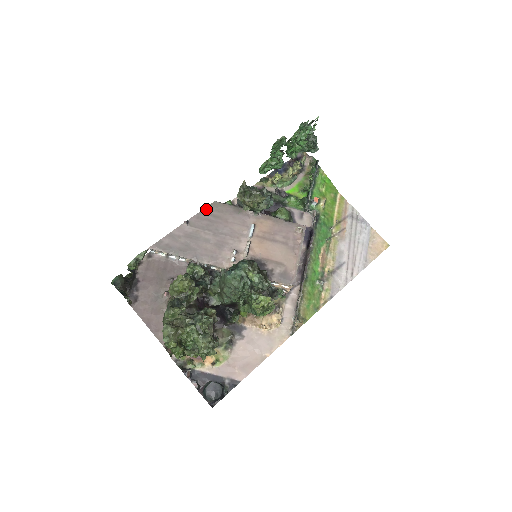
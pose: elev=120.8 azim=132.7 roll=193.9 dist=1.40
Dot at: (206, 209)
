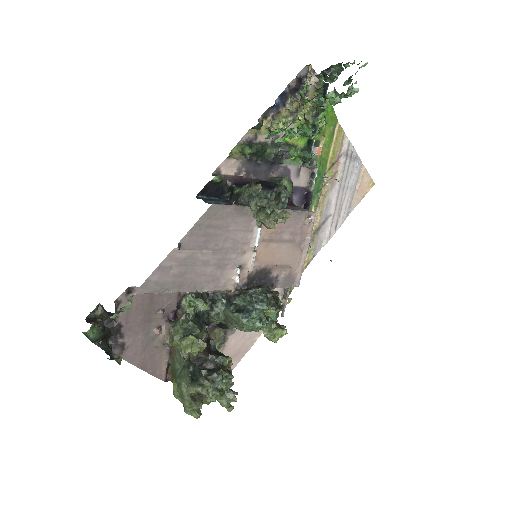
Dot at: (201, 219)
